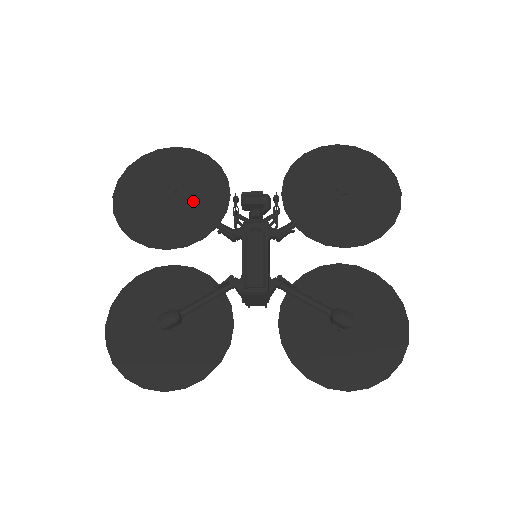
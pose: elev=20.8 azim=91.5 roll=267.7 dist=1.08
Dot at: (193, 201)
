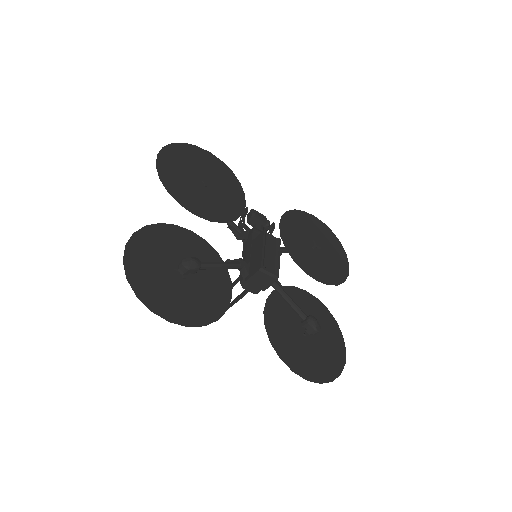
Dot at: (219, 194)
